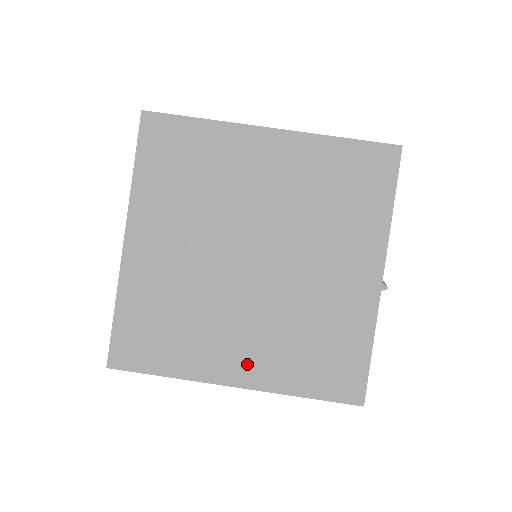
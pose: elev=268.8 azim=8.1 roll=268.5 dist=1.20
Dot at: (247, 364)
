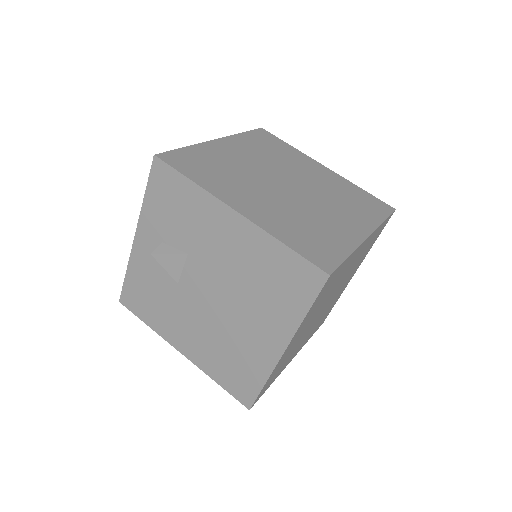
Dot at: occluded
